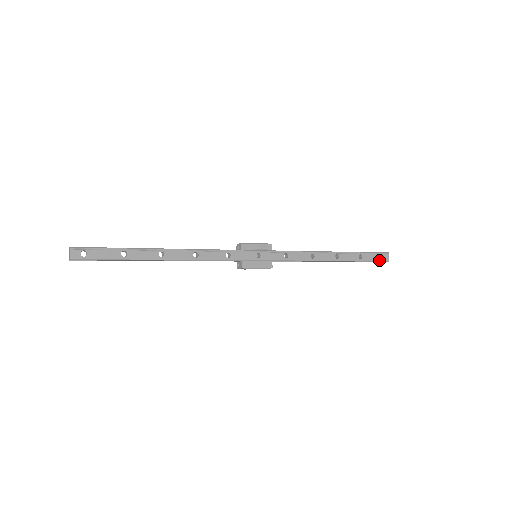
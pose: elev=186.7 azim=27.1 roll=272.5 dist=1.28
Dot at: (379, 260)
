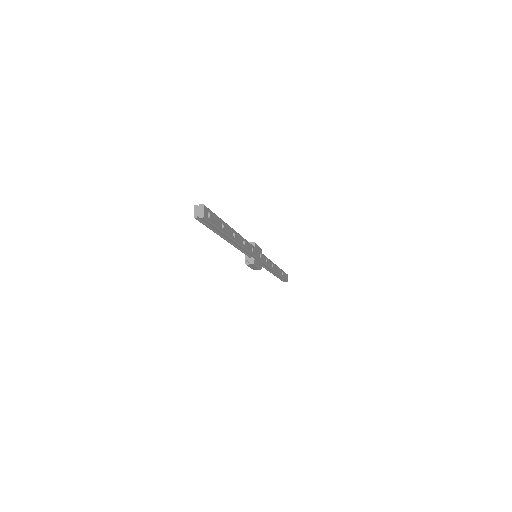
Dot at: (286, 279)
